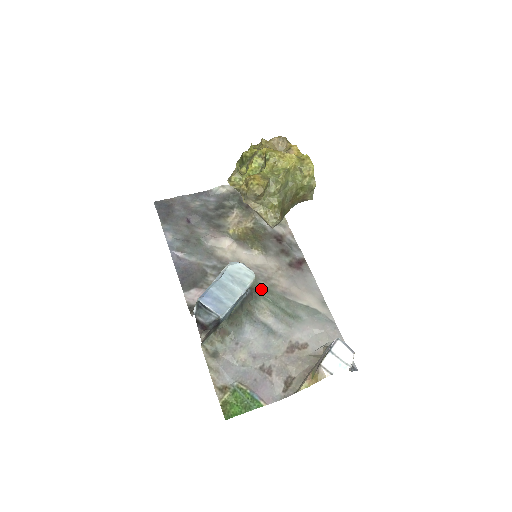
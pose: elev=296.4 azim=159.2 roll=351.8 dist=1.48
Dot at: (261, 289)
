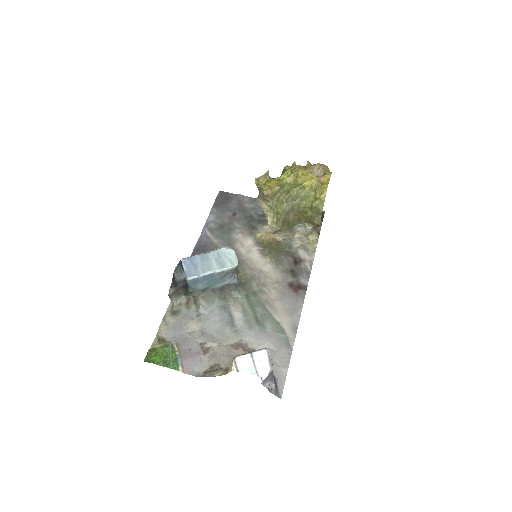
Dot at: (249, 288)
